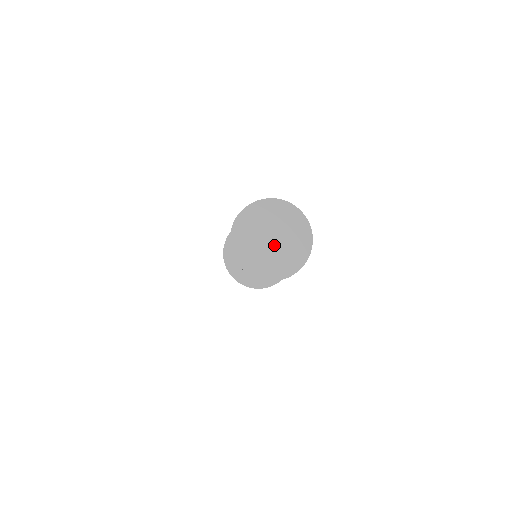
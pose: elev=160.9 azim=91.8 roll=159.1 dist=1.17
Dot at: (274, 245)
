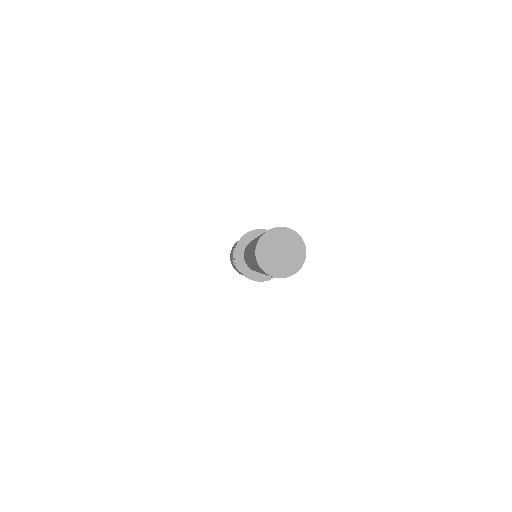
Dot at: (283, 255)
